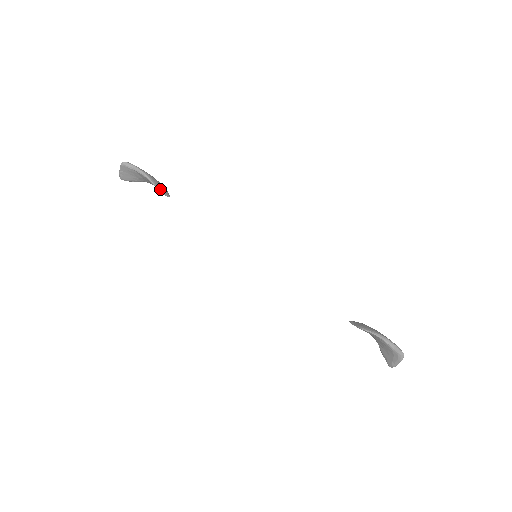
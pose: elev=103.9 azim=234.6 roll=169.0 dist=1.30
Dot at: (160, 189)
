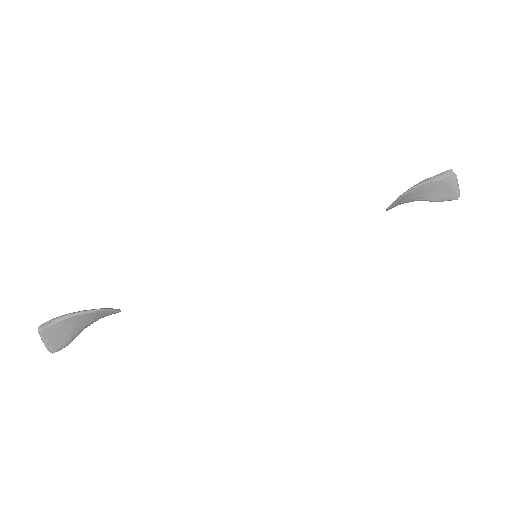
Dot at: (104, 308)
